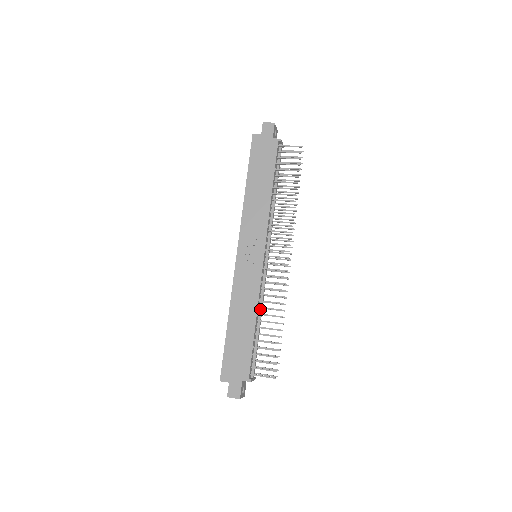
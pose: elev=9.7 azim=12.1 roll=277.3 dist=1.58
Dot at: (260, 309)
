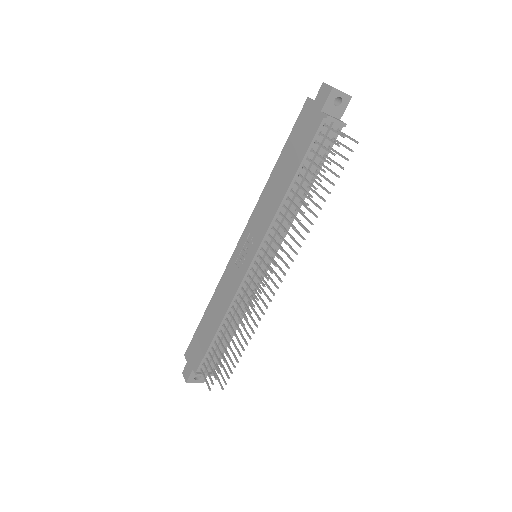
Dot at: (234, 315)
